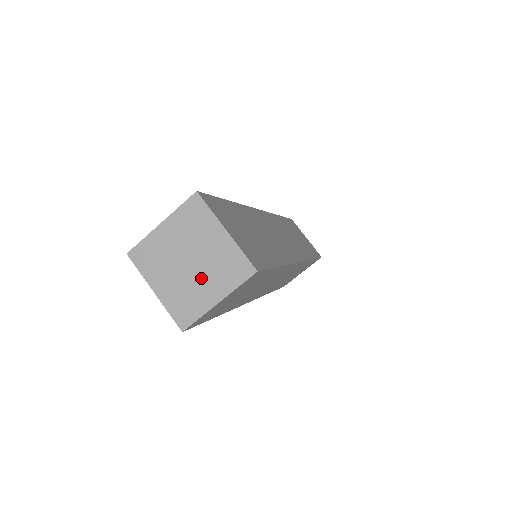
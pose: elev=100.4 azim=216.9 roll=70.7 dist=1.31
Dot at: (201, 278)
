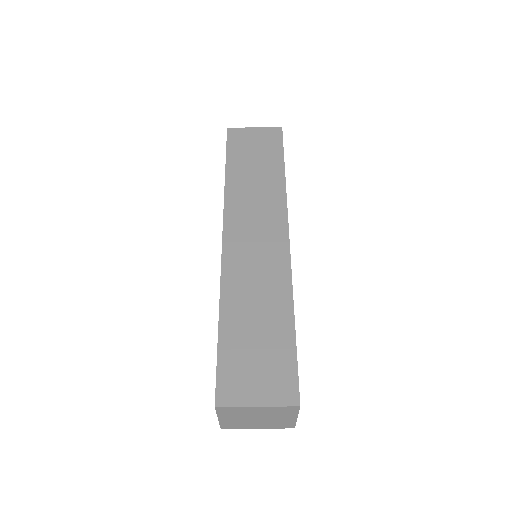
Dot at: (273, 419)
